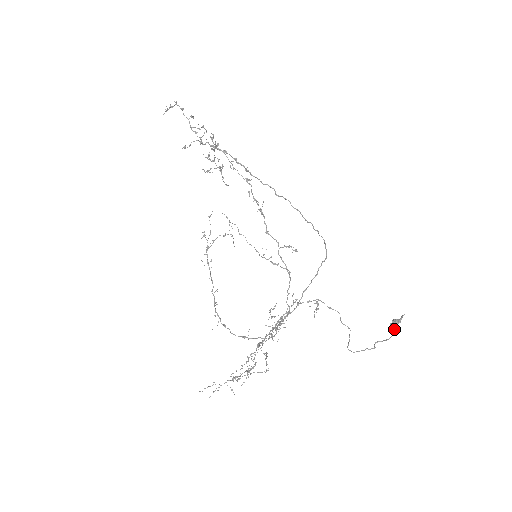
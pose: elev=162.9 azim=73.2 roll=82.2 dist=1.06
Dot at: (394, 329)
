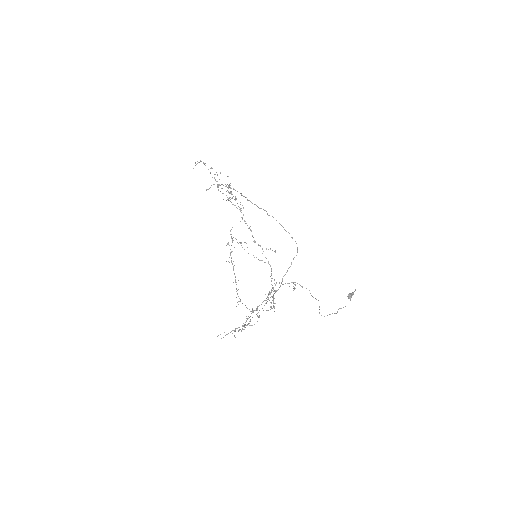
Dot at: (350, 300)
